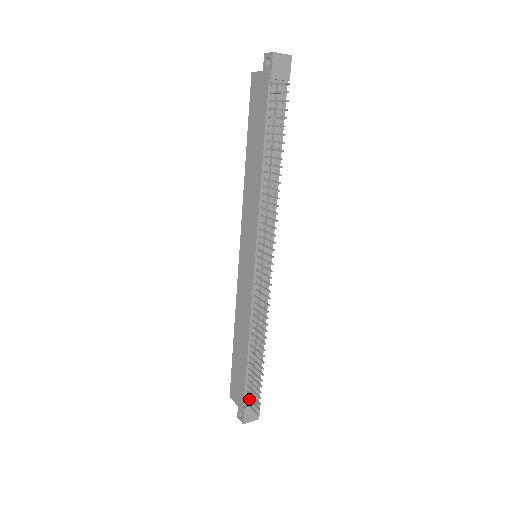
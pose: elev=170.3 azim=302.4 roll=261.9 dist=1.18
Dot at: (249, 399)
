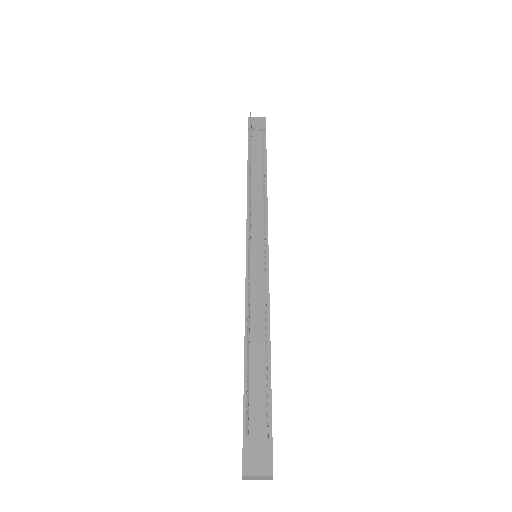
Dot at: (246, 421)
